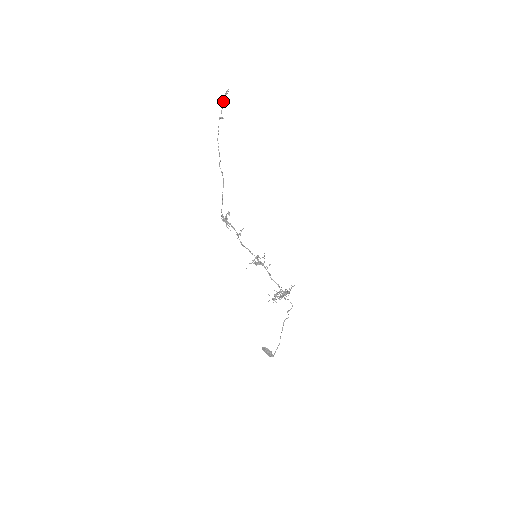
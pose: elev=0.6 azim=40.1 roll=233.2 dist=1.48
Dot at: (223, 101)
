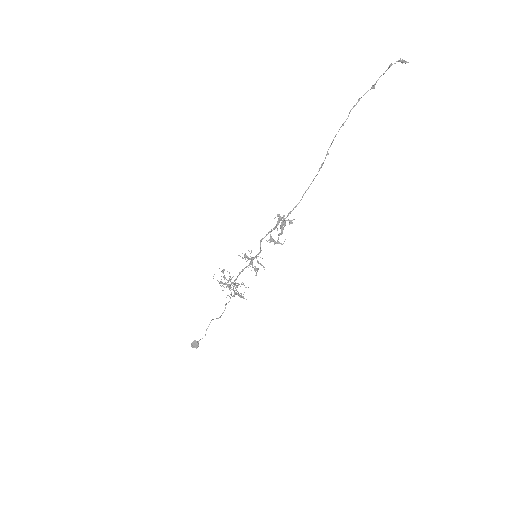
Dot at: (392, 64)
